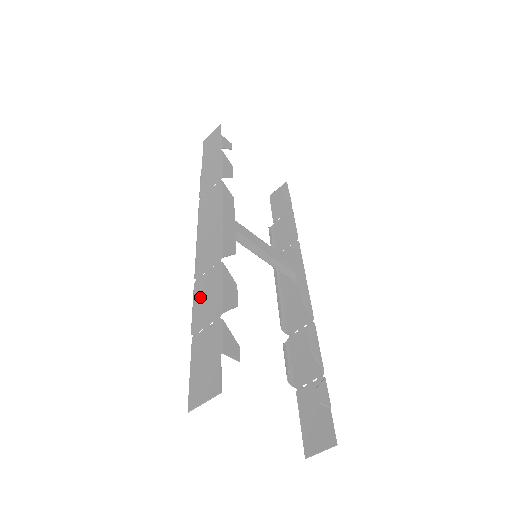
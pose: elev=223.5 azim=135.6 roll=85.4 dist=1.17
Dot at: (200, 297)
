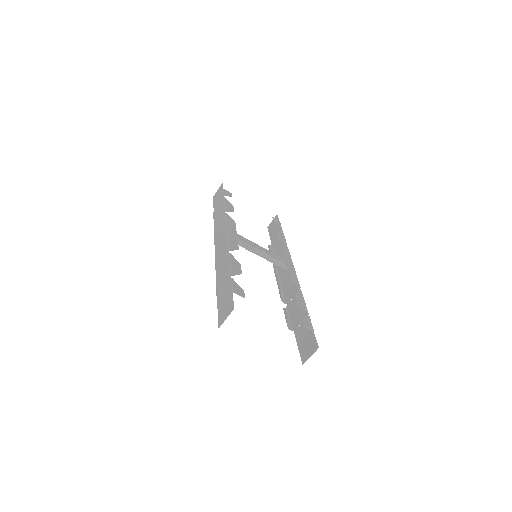
Dot at: (219, 275)
